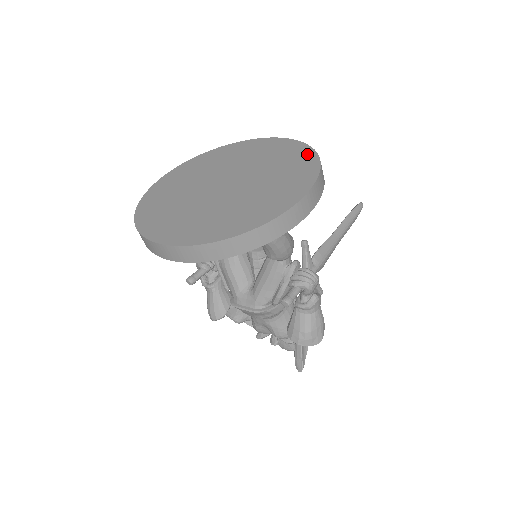
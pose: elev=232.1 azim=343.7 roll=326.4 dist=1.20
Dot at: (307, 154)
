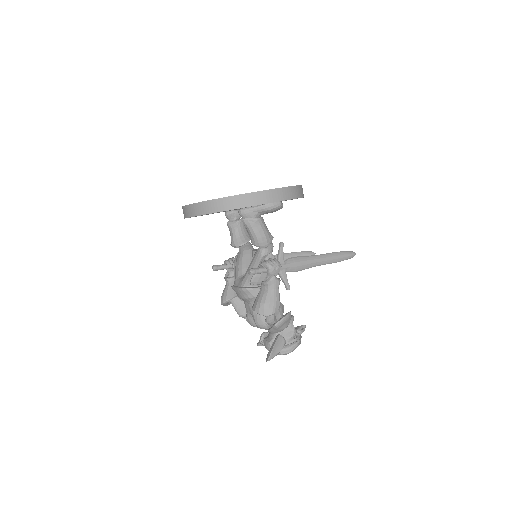
Dot at: occluded
